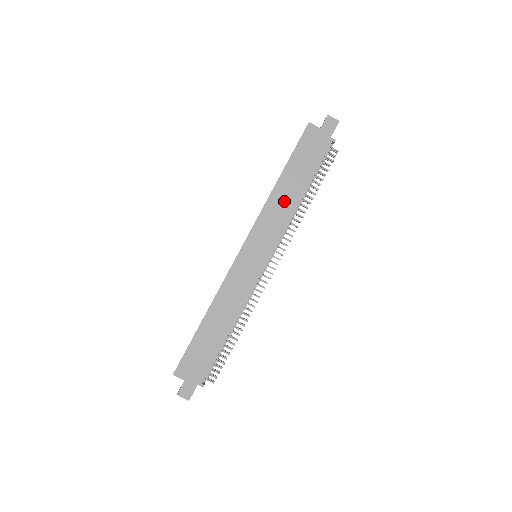
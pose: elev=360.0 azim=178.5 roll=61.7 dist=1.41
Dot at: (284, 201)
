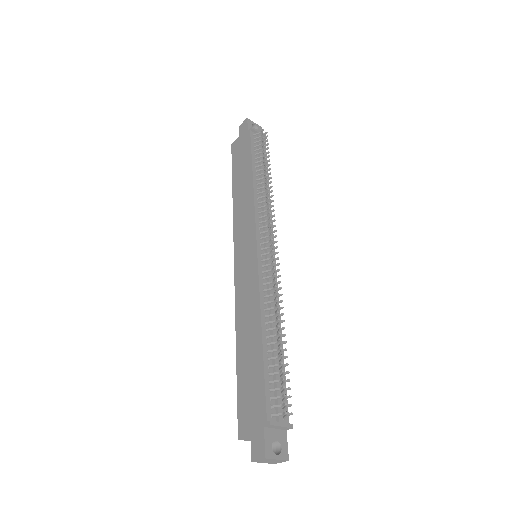
Dot at: (243, 197)
